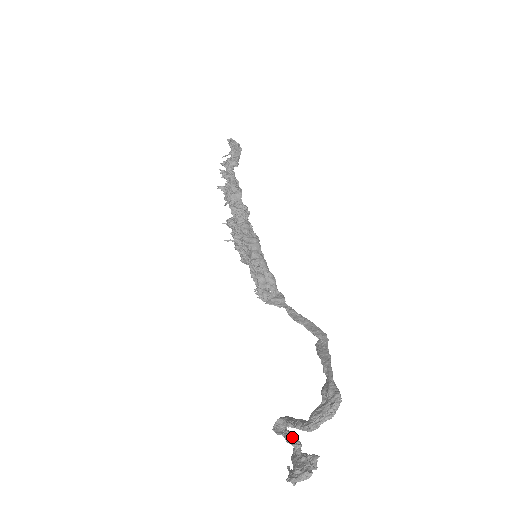
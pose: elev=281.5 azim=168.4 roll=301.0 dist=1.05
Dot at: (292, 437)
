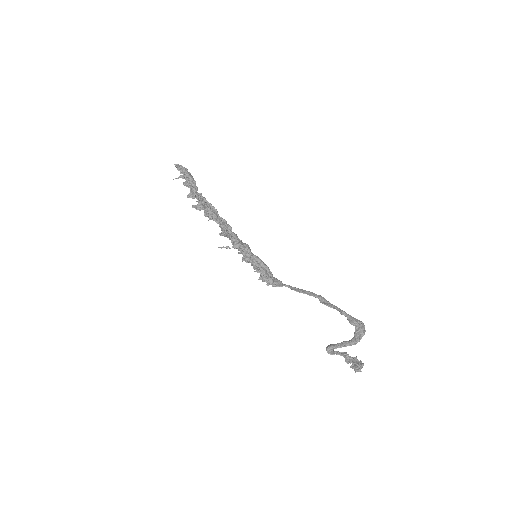
Dot at: (342, 353)
